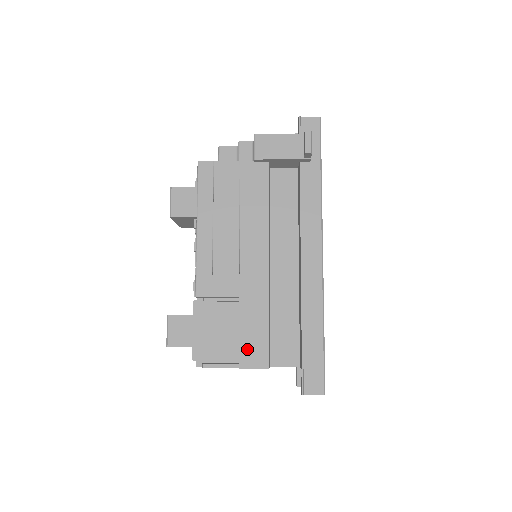
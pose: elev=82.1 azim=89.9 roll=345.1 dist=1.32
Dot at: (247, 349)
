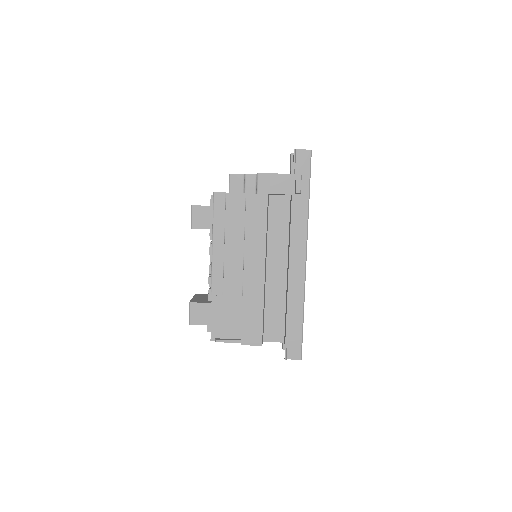
Dot at: (247, 332)
